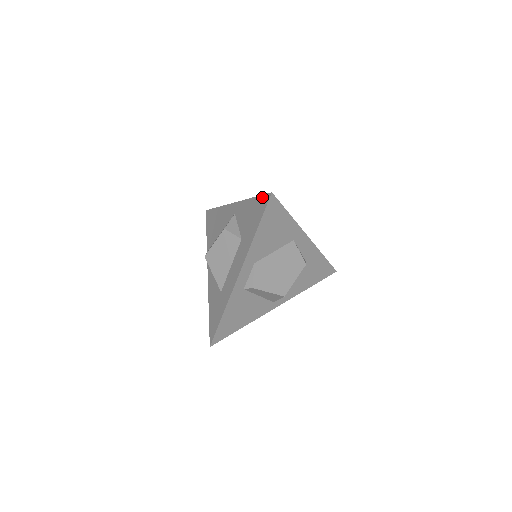
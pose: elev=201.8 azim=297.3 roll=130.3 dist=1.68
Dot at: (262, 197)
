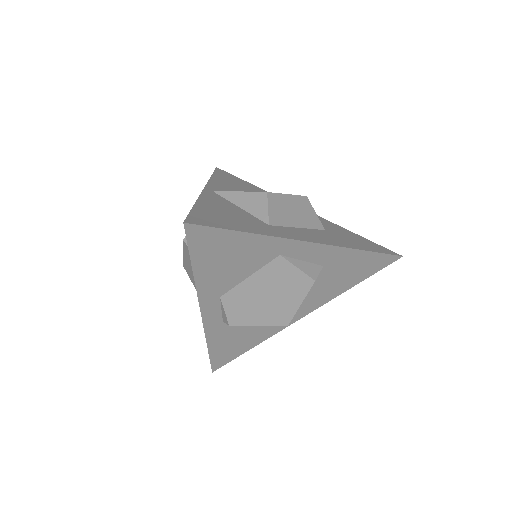
Dot at: occluded
